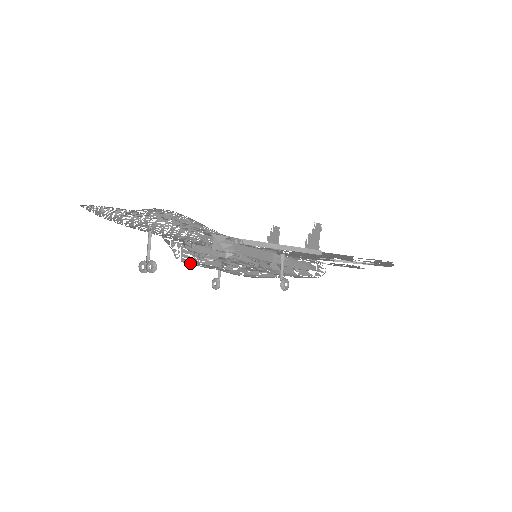
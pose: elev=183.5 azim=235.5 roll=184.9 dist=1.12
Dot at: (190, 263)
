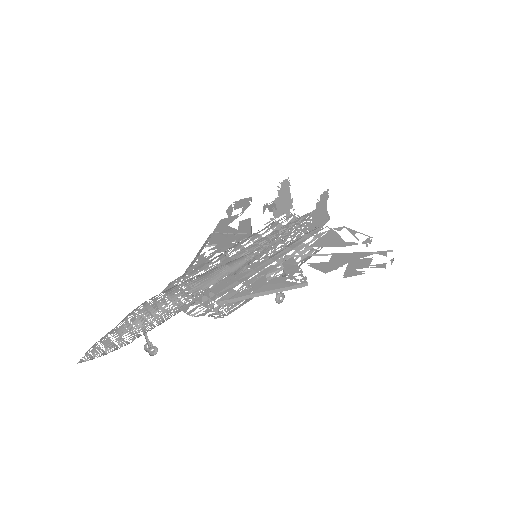
Dot at: occluded
